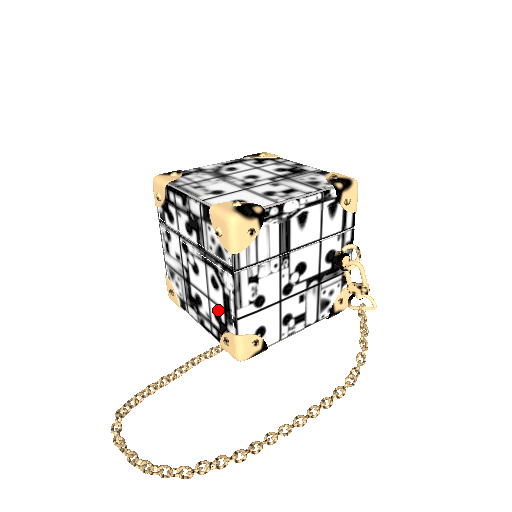
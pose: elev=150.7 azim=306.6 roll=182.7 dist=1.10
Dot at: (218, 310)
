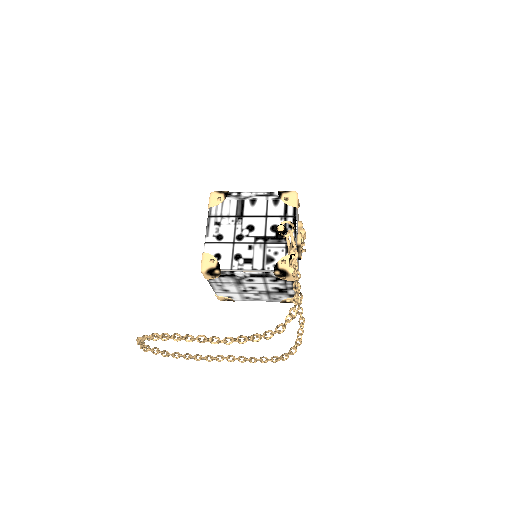
Dot at: occluded
